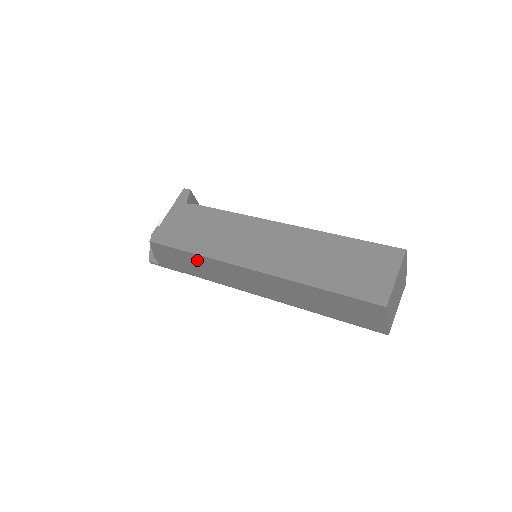
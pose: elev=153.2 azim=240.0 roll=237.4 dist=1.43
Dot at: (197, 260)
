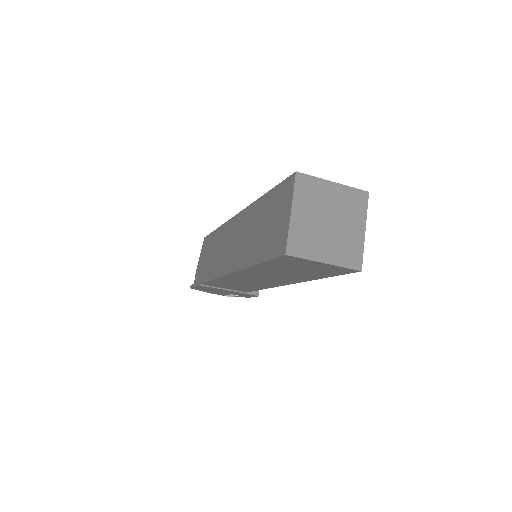
Dot at: (215, 240)
